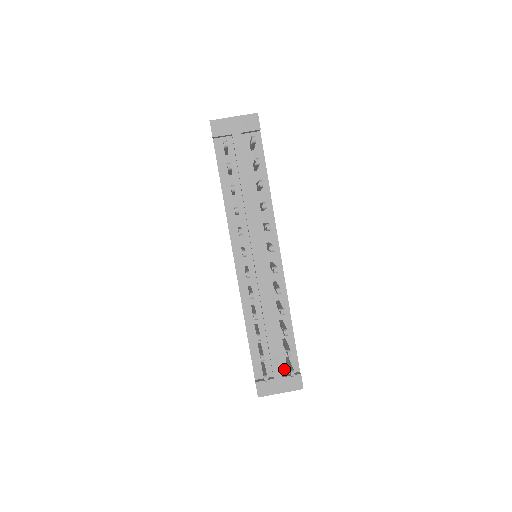
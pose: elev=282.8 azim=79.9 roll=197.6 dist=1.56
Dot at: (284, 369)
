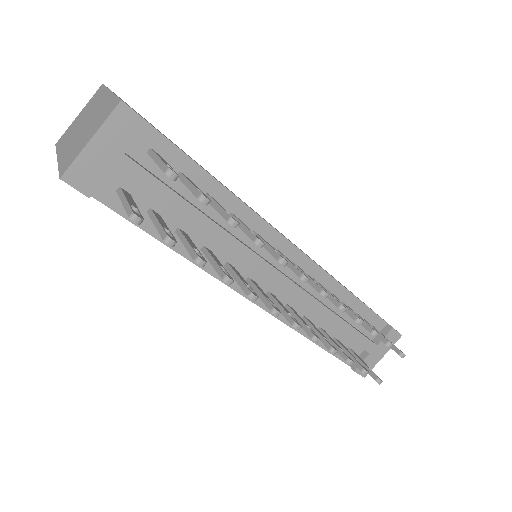
Dot at: (371, 335)
